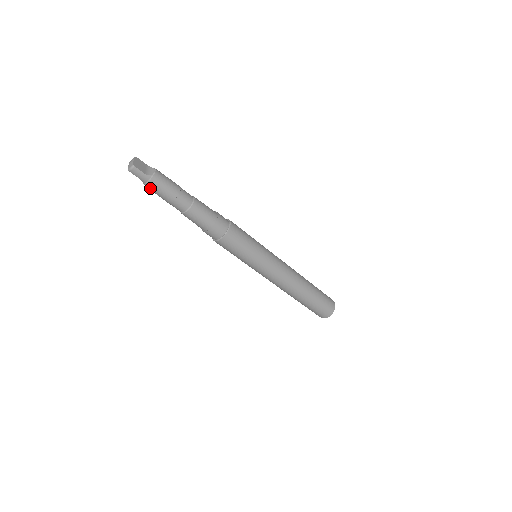
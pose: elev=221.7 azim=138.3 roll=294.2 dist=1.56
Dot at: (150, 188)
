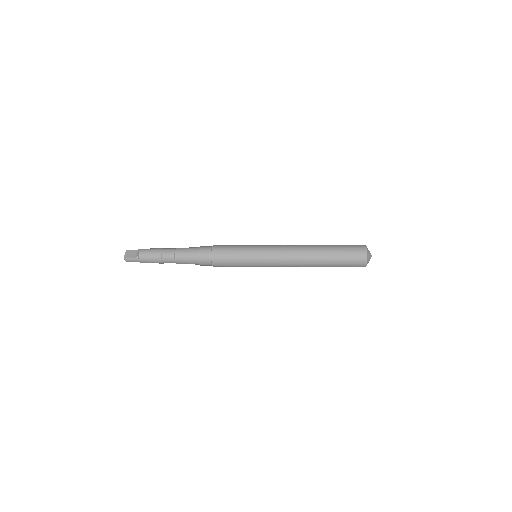
Dot at: occluded
